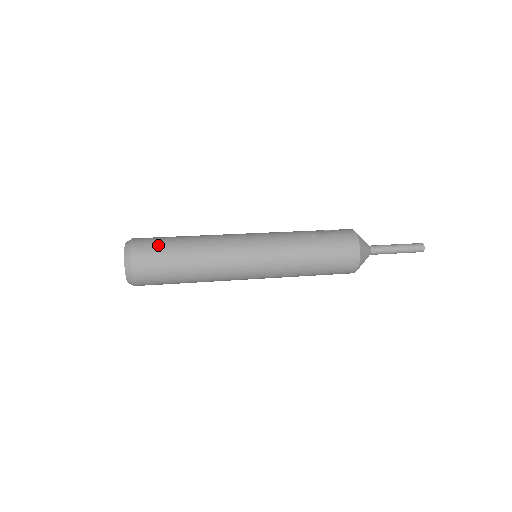
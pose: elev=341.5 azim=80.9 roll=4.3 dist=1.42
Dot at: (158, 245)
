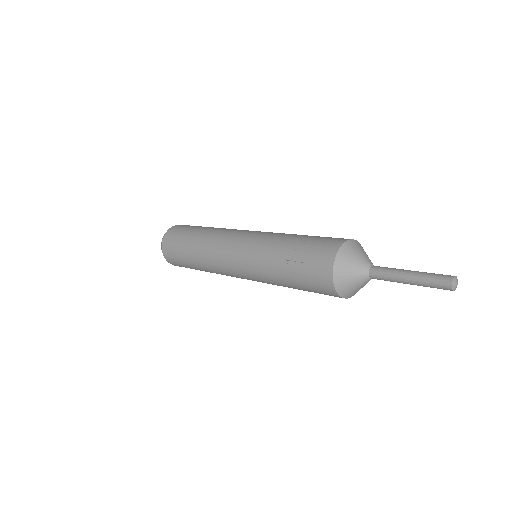
Dot at: (175, 249)
